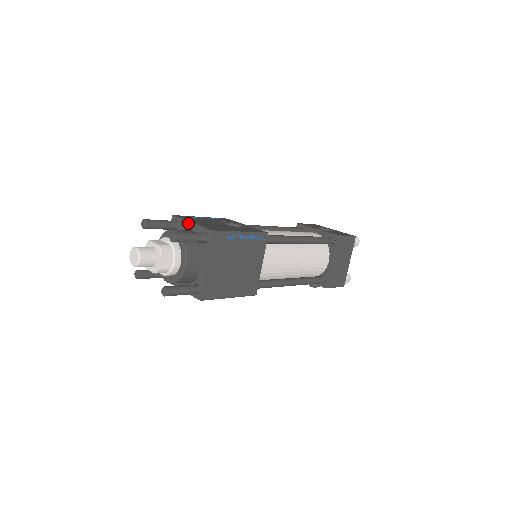
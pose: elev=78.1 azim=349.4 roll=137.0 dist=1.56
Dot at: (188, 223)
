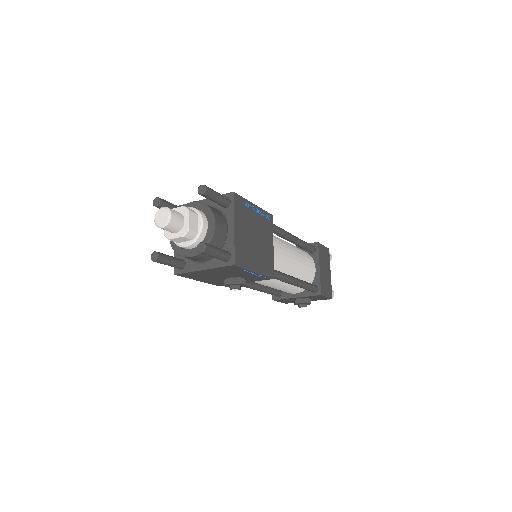
Dot at: occluded
